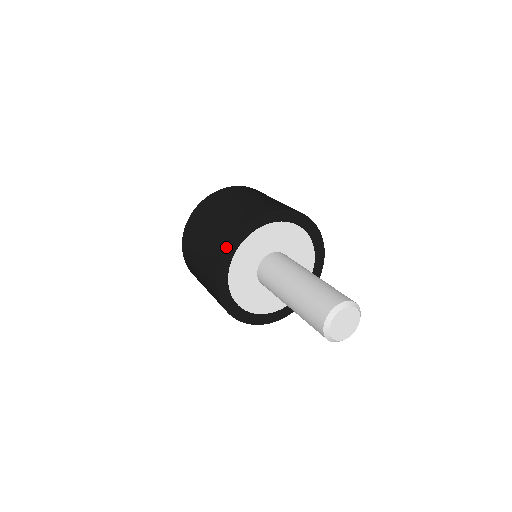
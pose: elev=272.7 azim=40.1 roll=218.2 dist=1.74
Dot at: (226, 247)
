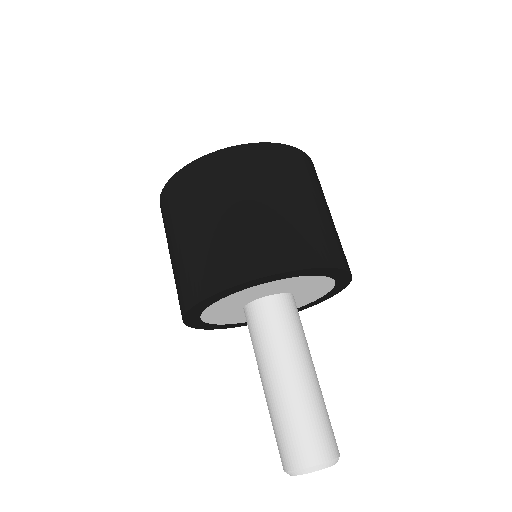
Dot at: (241, 284)
